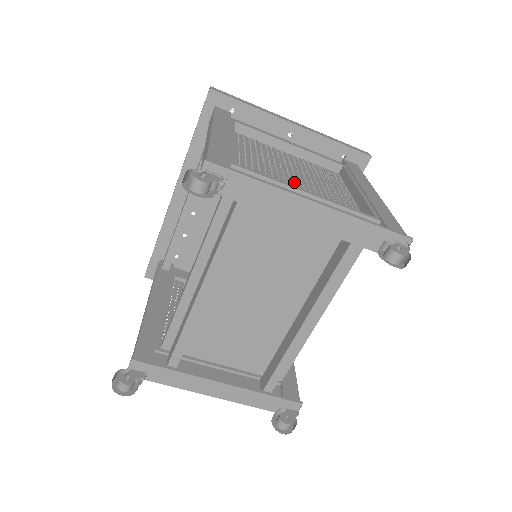
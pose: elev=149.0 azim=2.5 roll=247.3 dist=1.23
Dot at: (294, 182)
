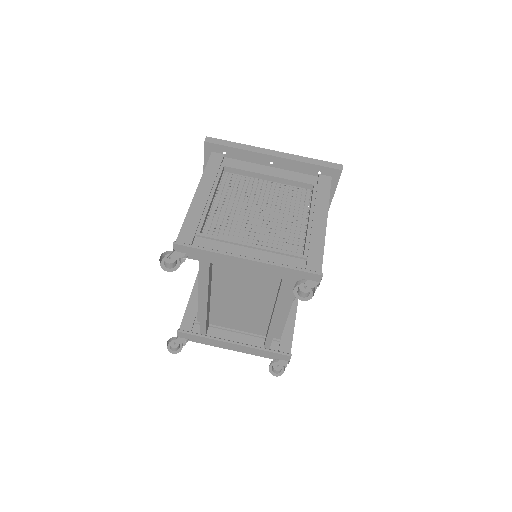
Dot at: (255, 224)
